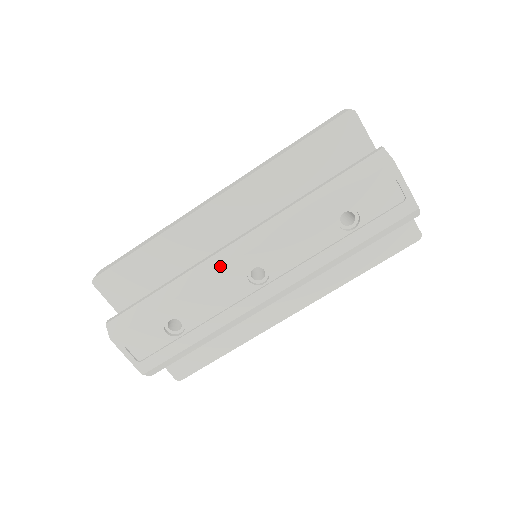
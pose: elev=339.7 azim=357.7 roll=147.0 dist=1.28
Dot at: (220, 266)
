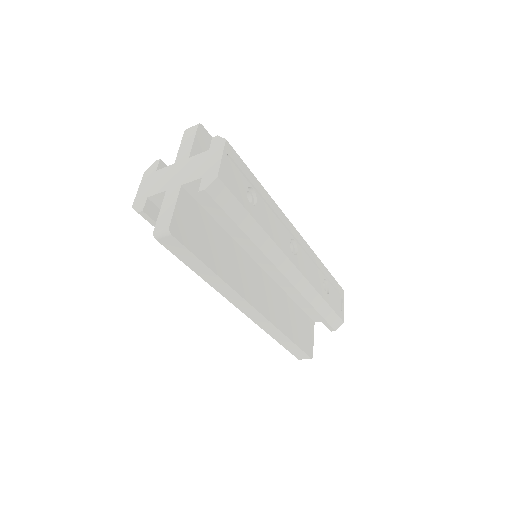
Dot at: (286, 217)
